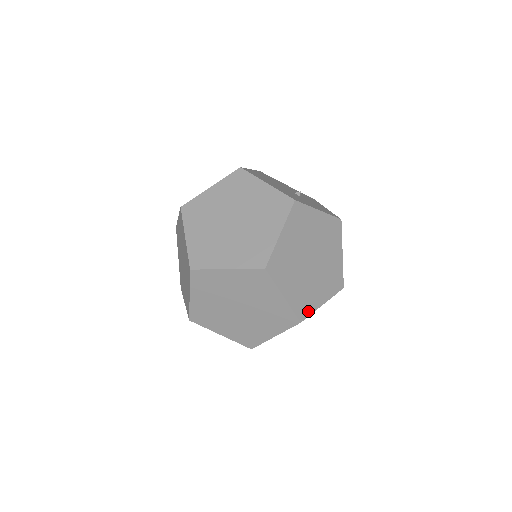
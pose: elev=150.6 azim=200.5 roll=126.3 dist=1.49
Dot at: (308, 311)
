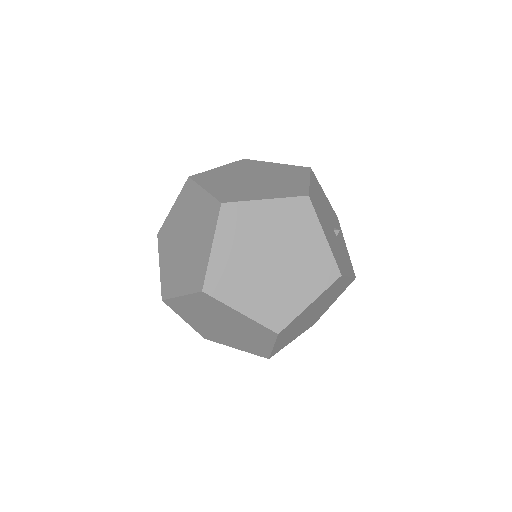
Dot at: (280, 349)
